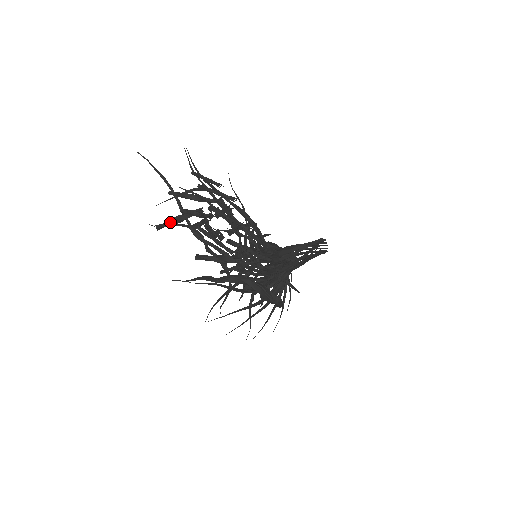
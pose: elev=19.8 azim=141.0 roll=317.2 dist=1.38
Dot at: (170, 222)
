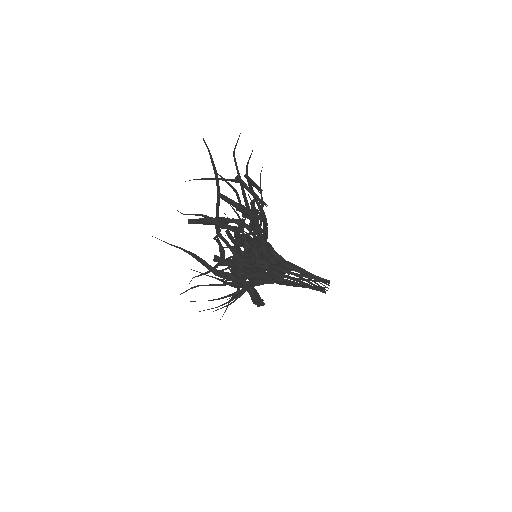
Dot at: (205, 222)
